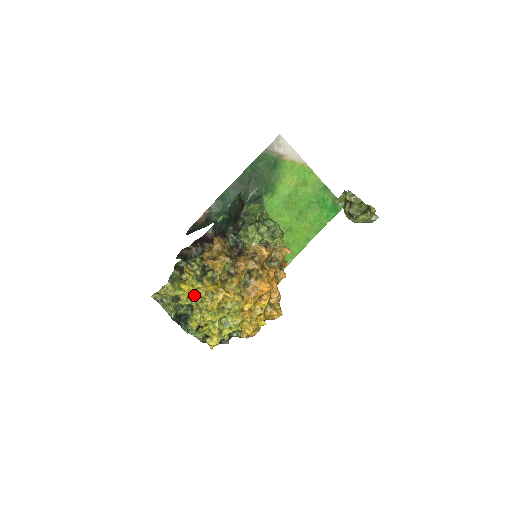
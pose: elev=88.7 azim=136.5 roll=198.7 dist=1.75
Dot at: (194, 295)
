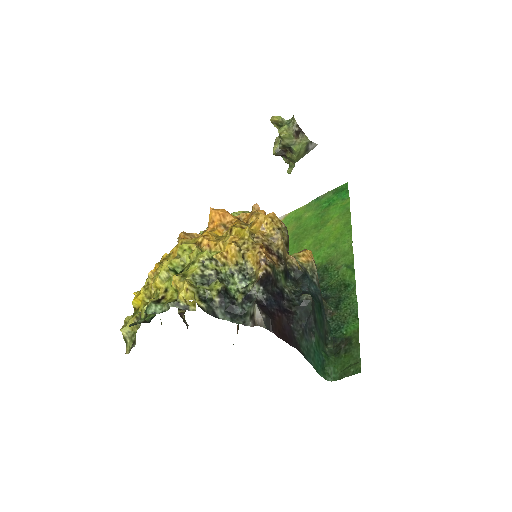
Dot at: occluded
